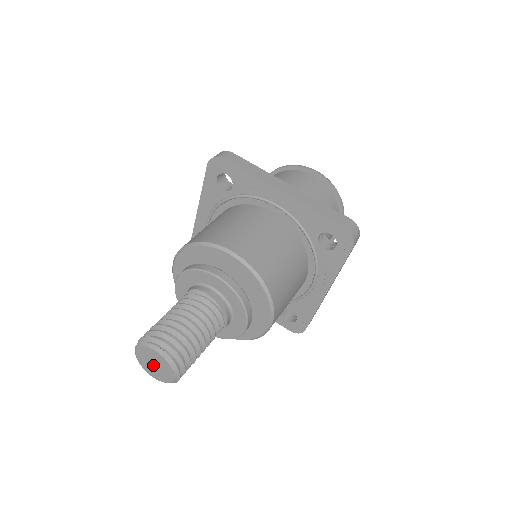
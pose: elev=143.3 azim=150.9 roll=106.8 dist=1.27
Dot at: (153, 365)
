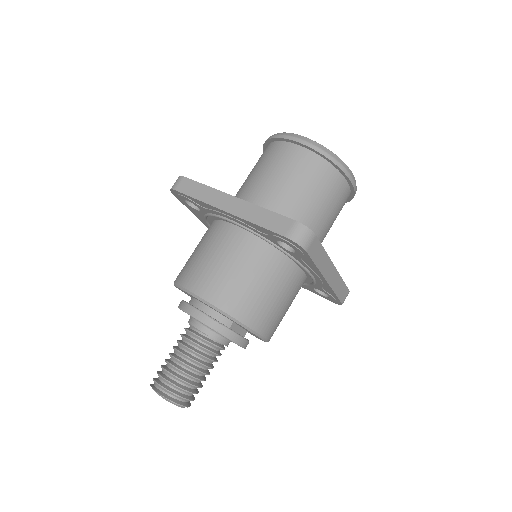
Dot at: occluded
